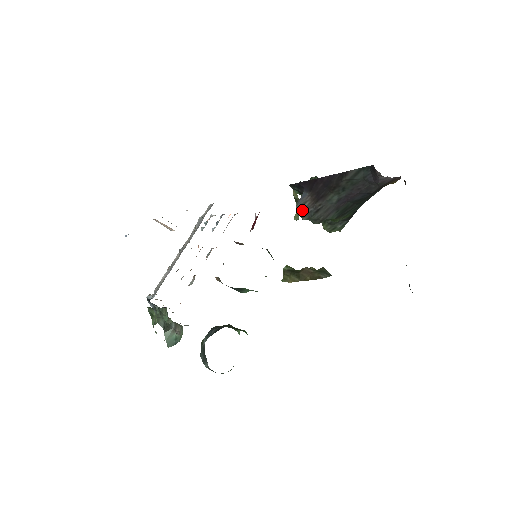
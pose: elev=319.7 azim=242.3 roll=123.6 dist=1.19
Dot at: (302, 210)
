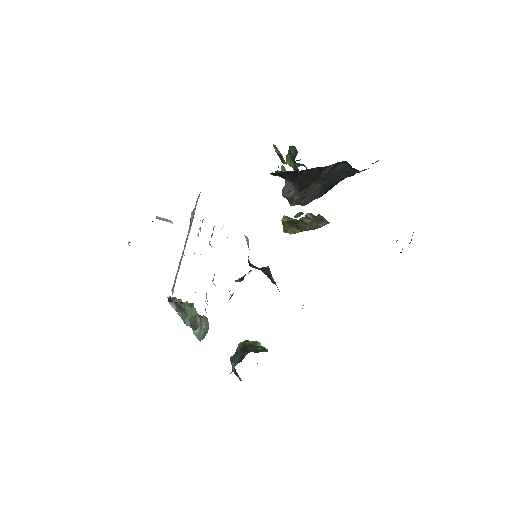
Dot at: (288, 198)
